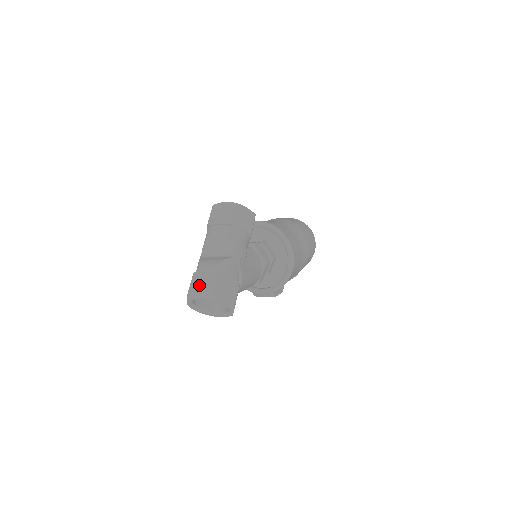
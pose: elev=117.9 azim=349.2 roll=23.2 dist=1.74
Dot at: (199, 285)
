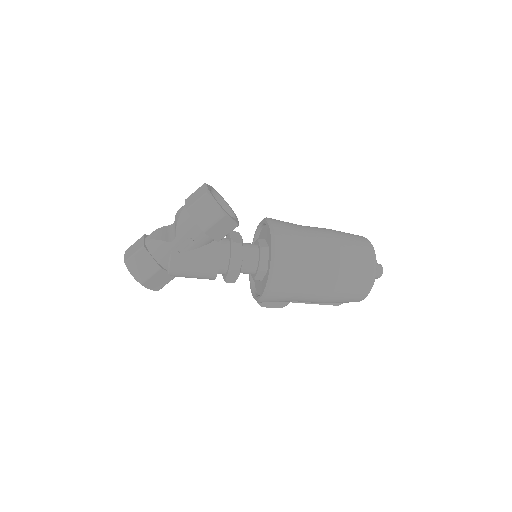
Dot at: (133, 247)
